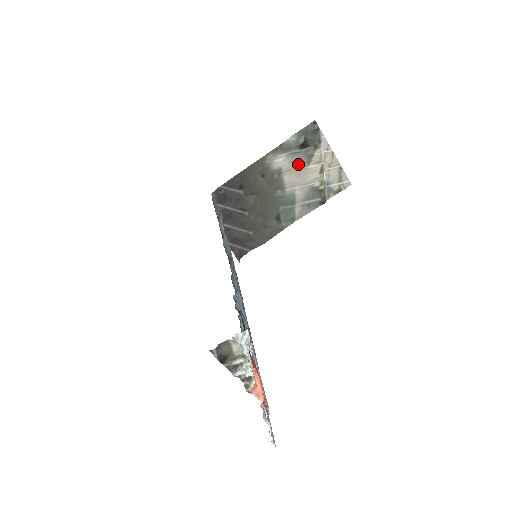
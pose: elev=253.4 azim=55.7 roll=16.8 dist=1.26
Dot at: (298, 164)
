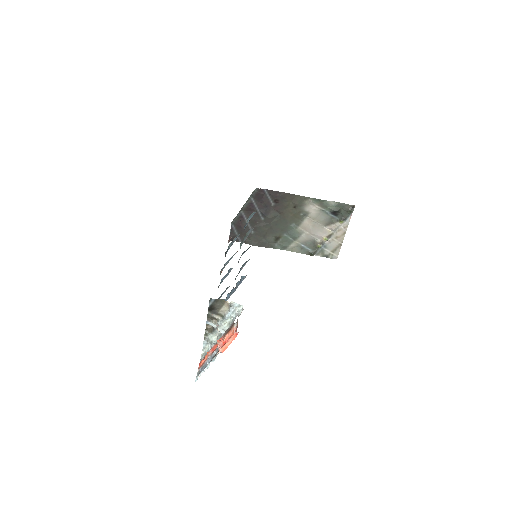
Dot at: (321, 220)
